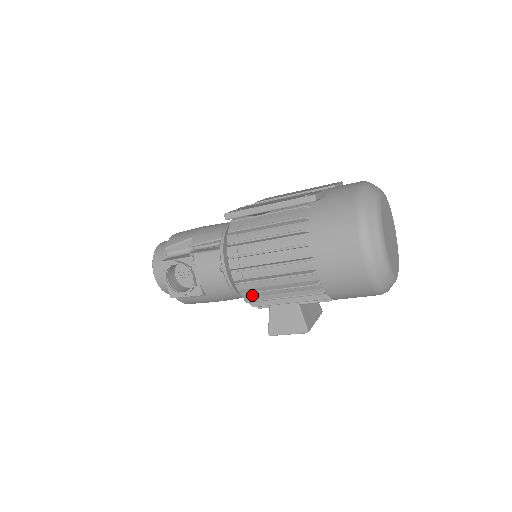
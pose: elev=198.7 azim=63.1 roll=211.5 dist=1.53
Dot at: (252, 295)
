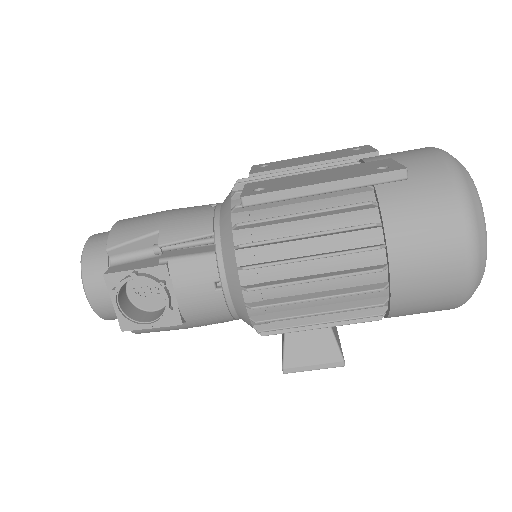
Dot at: occluded
